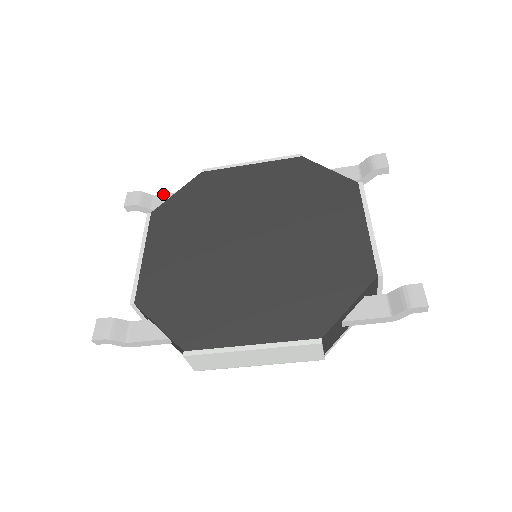
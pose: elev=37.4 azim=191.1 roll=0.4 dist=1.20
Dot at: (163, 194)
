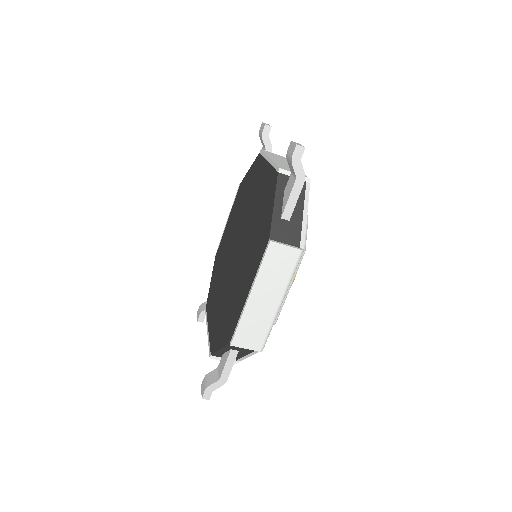
Dot at: occluded
